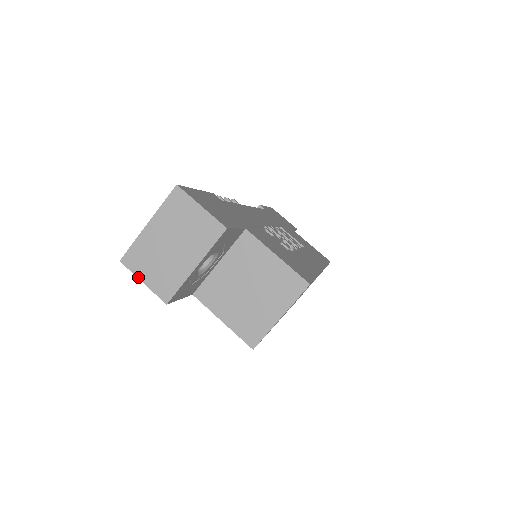
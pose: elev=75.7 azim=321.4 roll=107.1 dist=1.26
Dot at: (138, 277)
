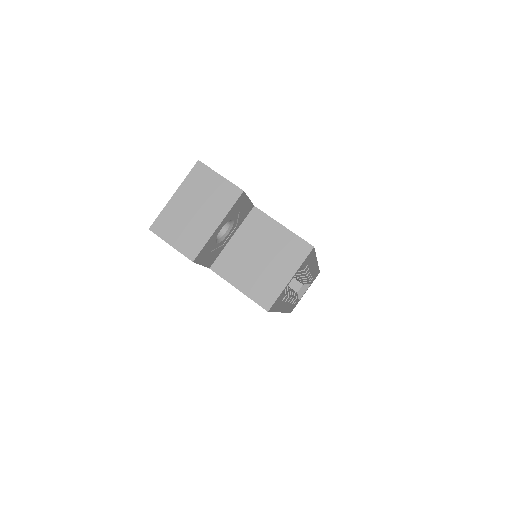
Dot at: (166, 241)
